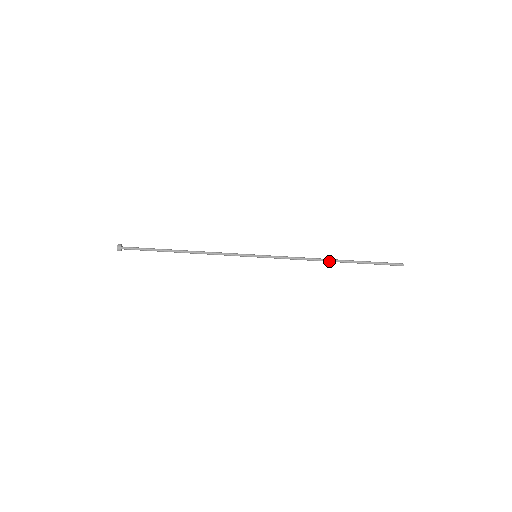
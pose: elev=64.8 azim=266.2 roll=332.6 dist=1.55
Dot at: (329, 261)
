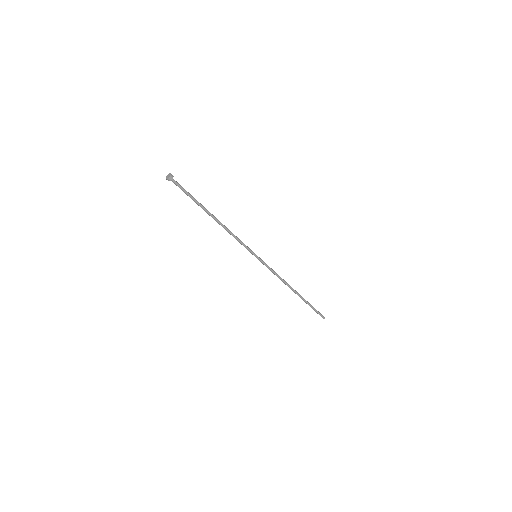
Dot at: (293, 289)
